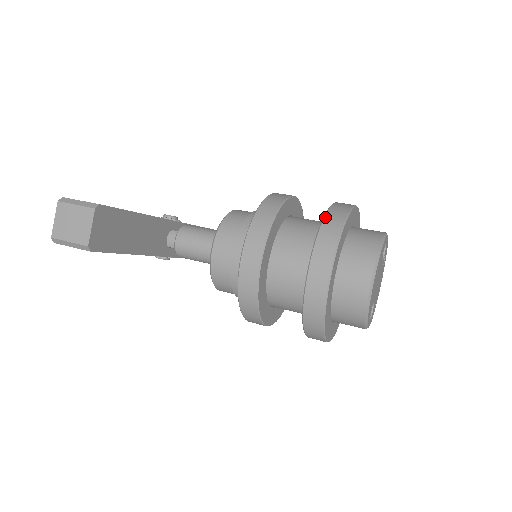
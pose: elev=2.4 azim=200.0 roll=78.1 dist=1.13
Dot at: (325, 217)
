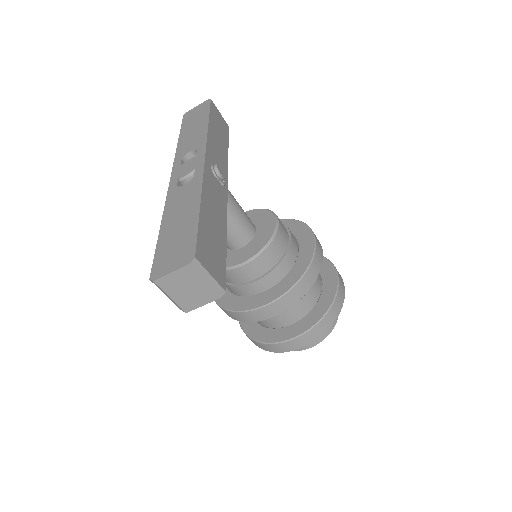
Dot at: (329, 311)
